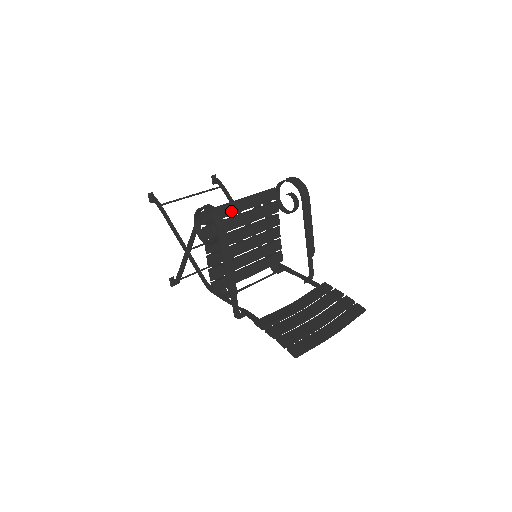
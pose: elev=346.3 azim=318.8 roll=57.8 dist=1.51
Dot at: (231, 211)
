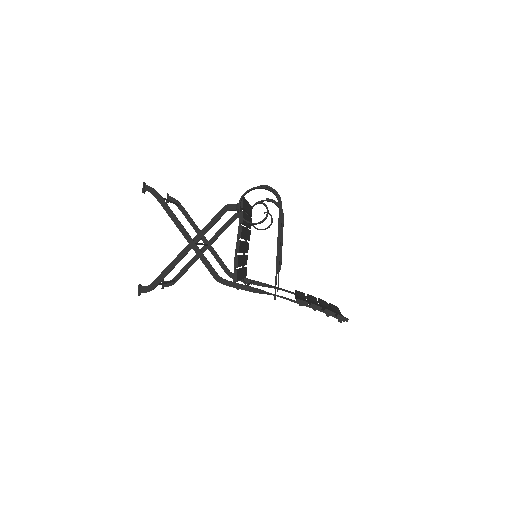
Dot at: (246, 208)
